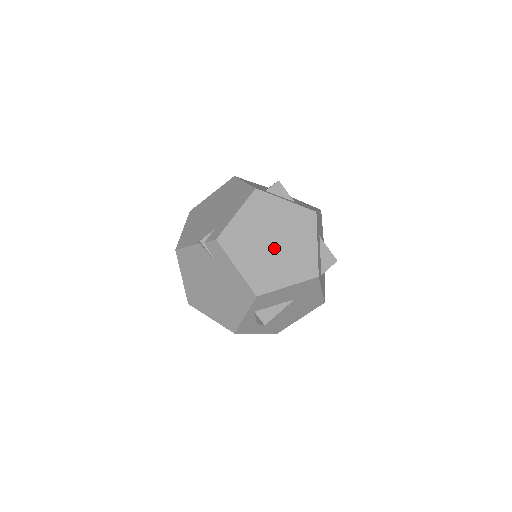
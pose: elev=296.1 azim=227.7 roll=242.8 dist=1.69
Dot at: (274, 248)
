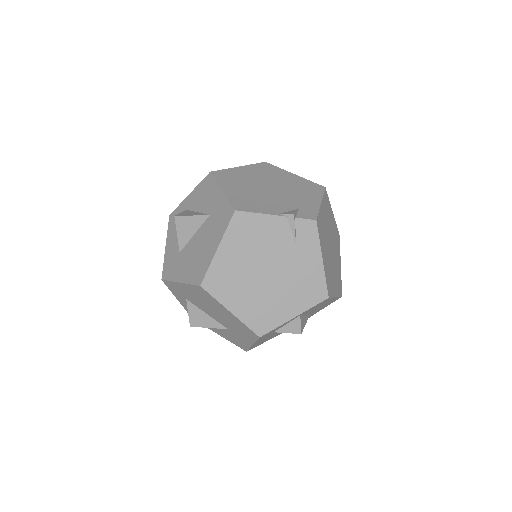
Dot at: (332, 254)
